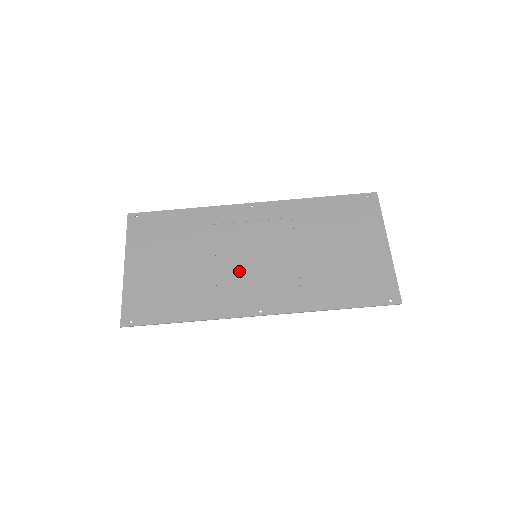
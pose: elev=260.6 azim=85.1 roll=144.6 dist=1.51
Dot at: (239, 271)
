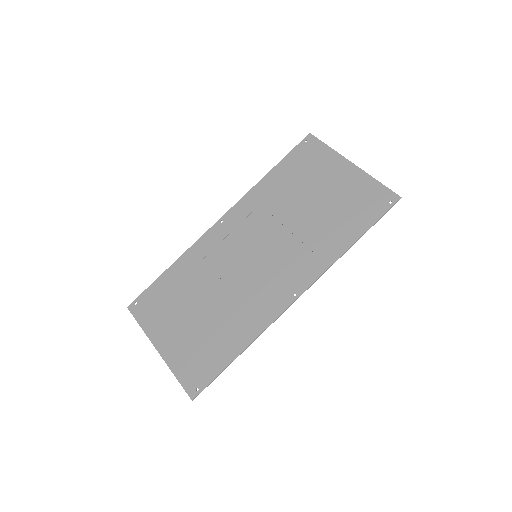
Dot at: (252, 278)
